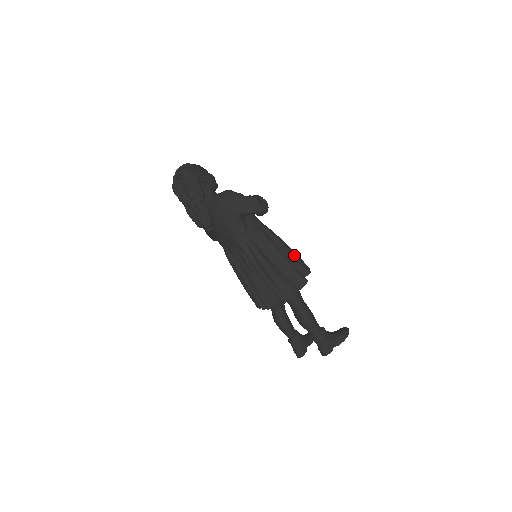
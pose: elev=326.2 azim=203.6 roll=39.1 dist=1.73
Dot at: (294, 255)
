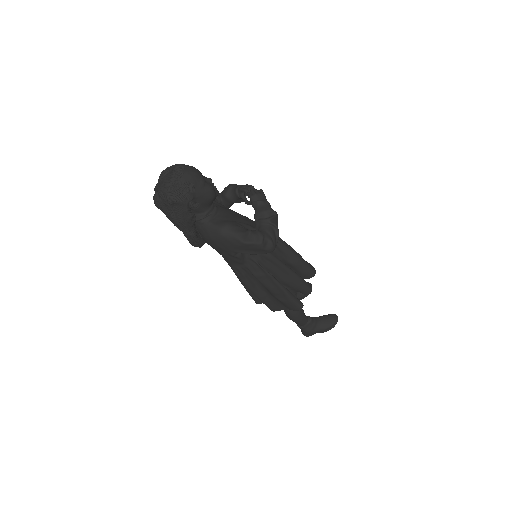
Dot at: (297, 279)
